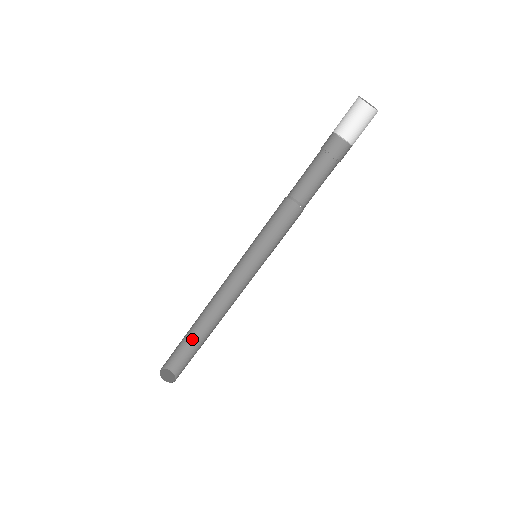
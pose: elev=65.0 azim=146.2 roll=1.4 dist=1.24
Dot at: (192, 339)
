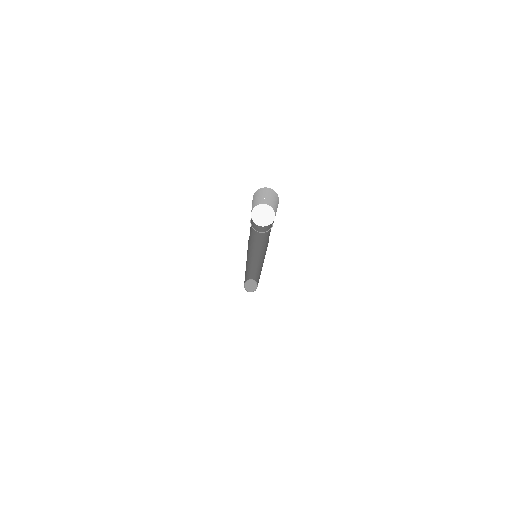
Dot at: (257, 274)
